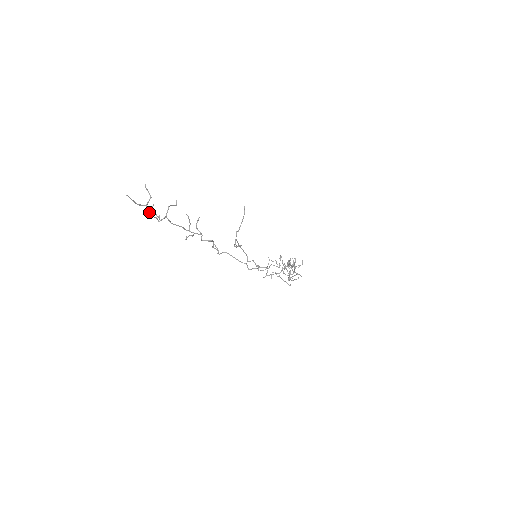
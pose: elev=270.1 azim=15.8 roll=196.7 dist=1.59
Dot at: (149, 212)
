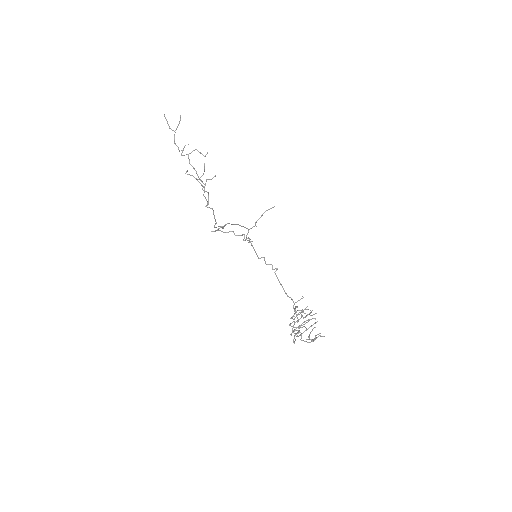
Dot at: (174, 138)
